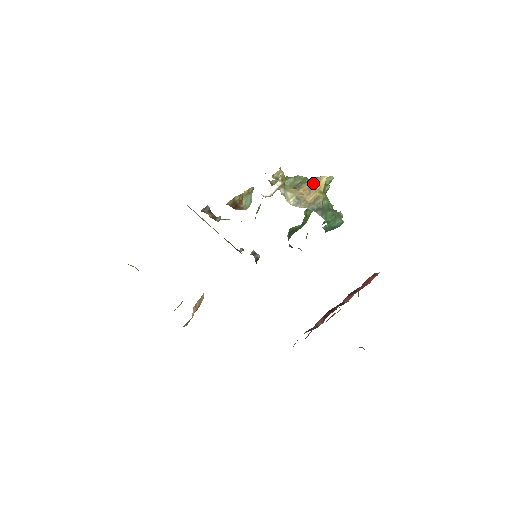
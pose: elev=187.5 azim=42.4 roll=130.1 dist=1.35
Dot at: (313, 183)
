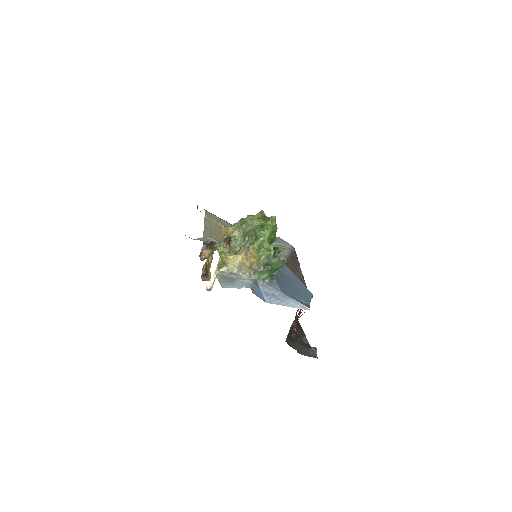
Dot at: (247, 250)
